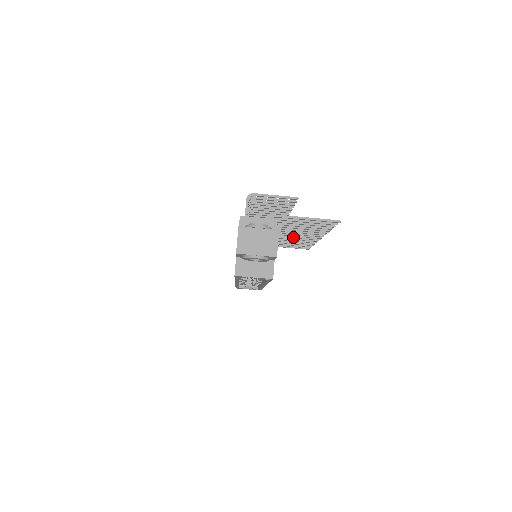
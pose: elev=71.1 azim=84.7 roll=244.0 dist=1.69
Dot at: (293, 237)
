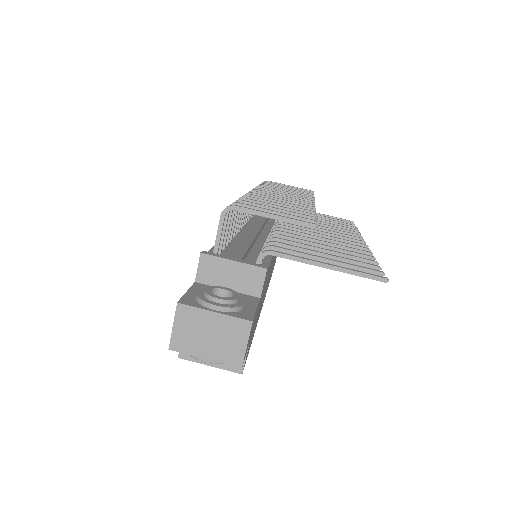
Dot at: occluded
